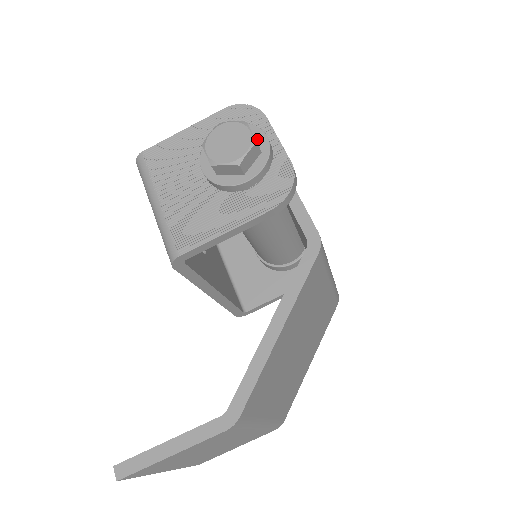
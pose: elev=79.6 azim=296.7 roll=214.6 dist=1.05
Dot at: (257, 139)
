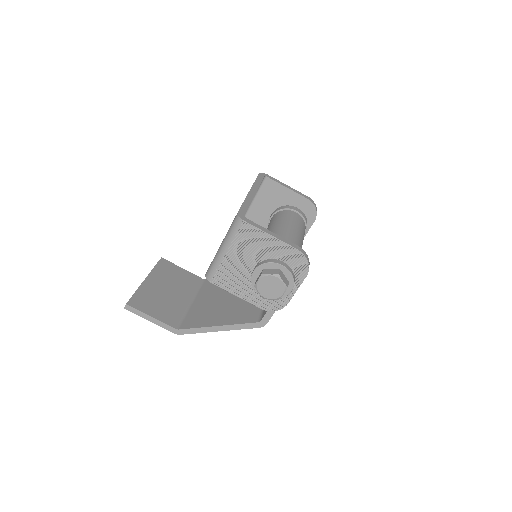
Dot at: (287, 288)
